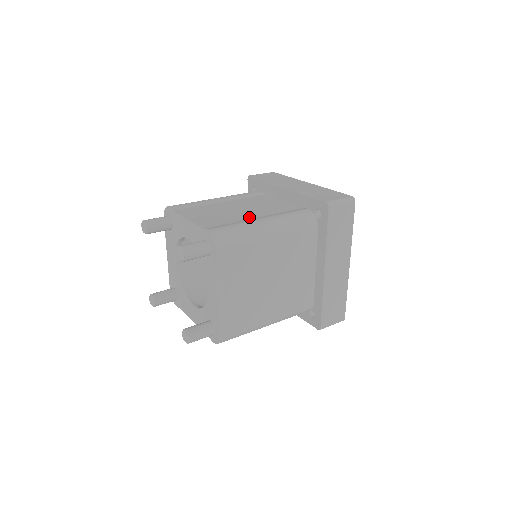
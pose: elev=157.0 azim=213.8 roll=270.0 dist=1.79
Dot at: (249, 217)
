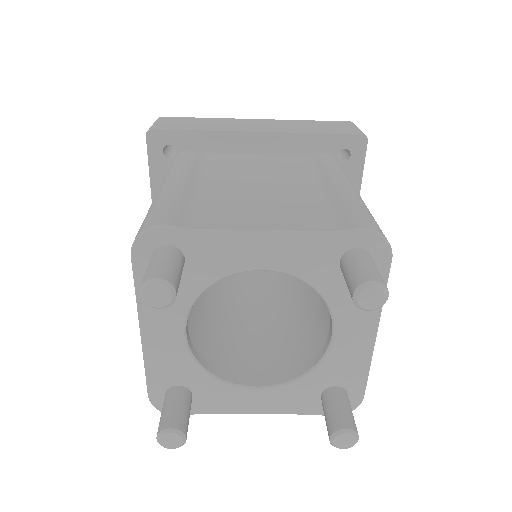
Dot at: (312, 188)
